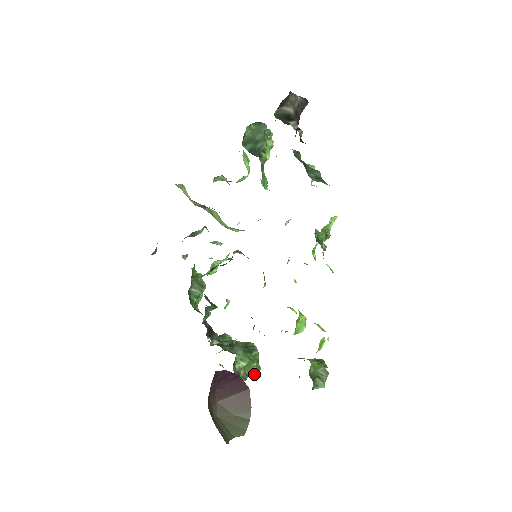
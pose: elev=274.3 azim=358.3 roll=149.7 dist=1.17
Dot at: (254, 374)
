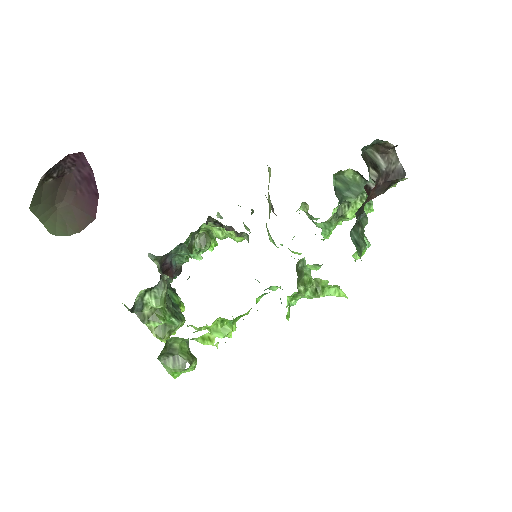
Dot at: (156, 335)
